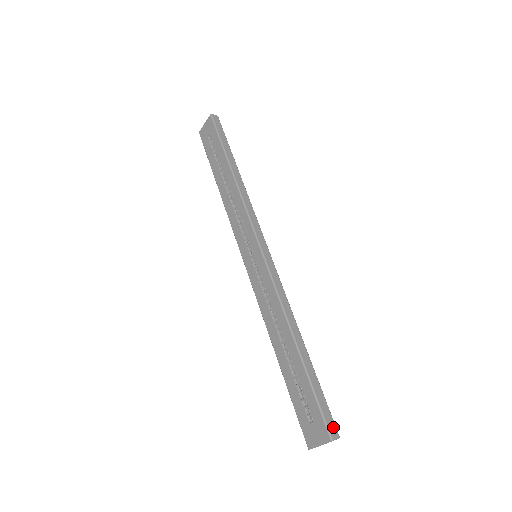
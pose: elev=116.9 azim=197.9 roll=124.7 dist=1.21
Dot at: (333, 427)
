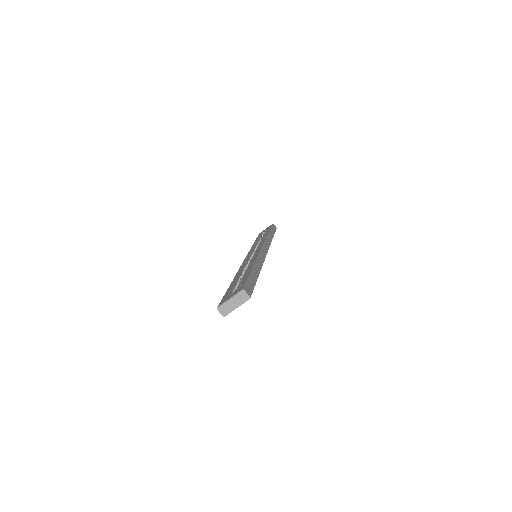
Dot at: (249, 291)
